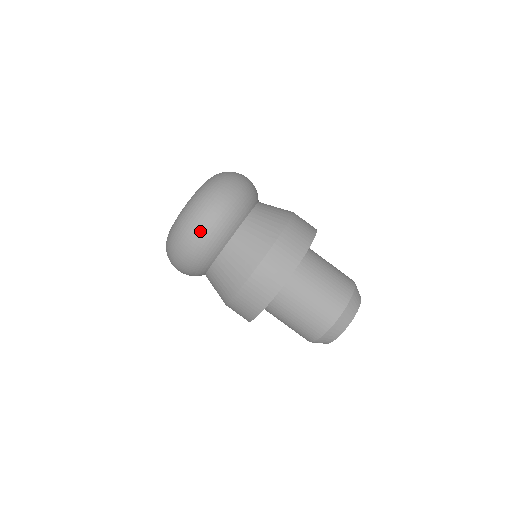
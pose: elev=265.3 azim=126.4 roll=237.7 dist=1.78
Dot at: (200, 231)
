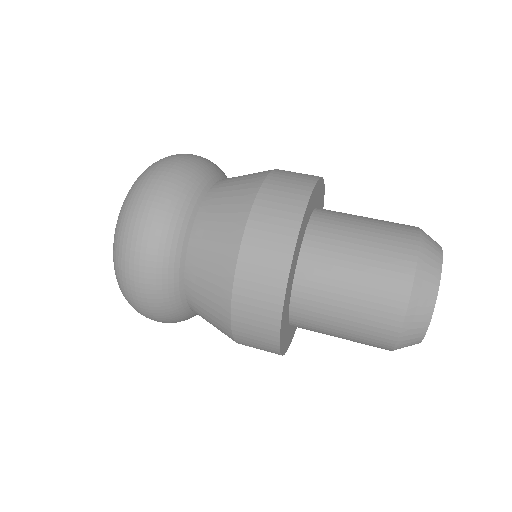
Dot at: (159, 178)
